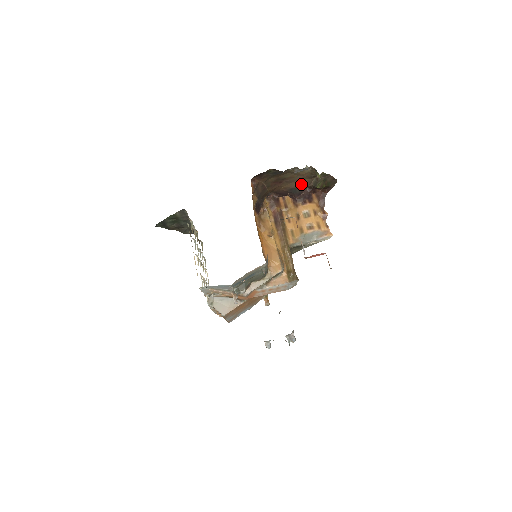
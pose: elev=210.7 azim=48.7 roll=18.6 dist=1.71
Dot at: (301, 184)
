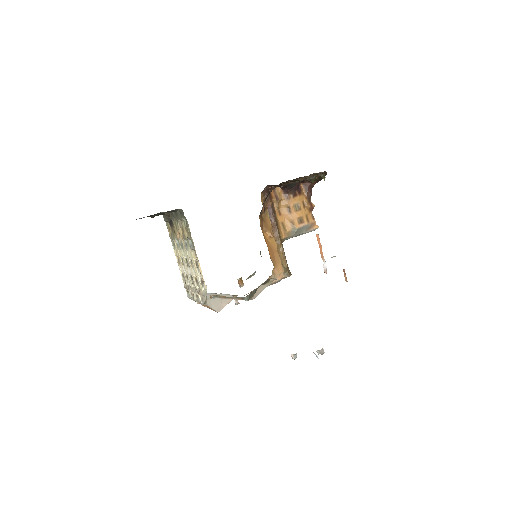
Dot at: occluded
